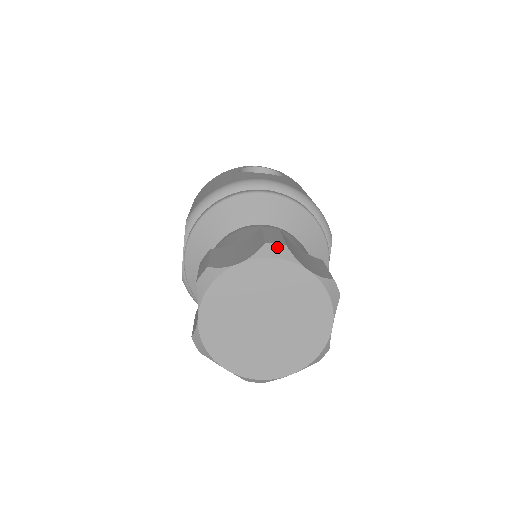
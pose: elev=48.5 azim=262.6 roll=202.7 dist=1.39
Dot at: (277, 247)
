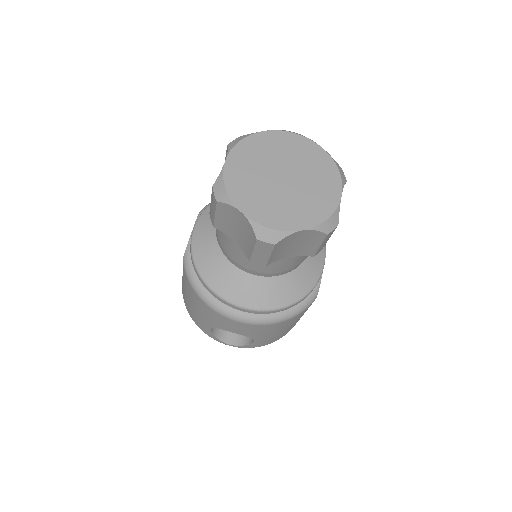
Dot at: (297, 133)
